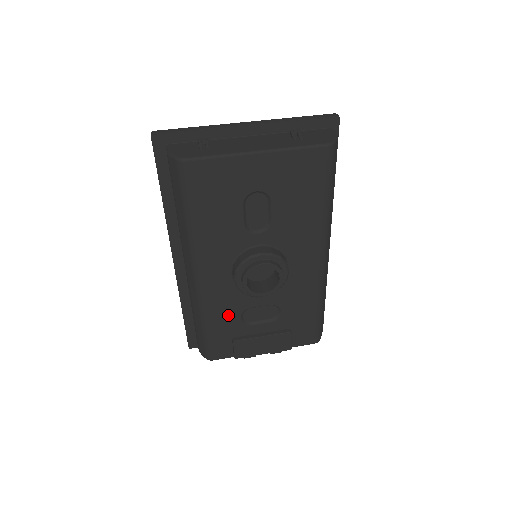
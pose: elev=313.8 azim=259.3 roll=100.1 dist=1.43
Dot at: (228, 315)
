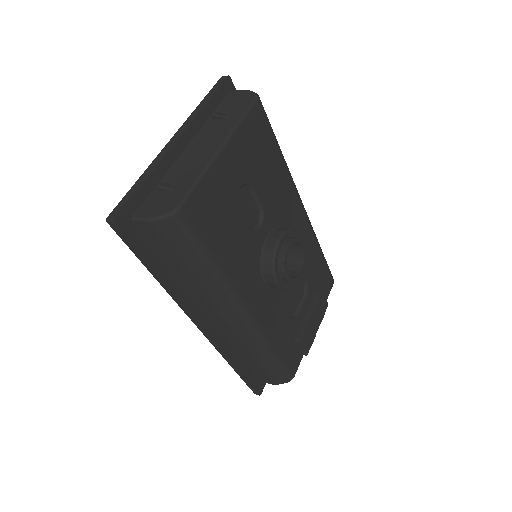
Dot at: (282, 324)
